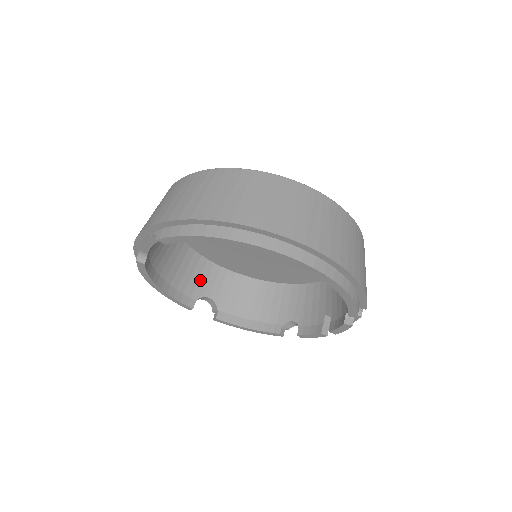
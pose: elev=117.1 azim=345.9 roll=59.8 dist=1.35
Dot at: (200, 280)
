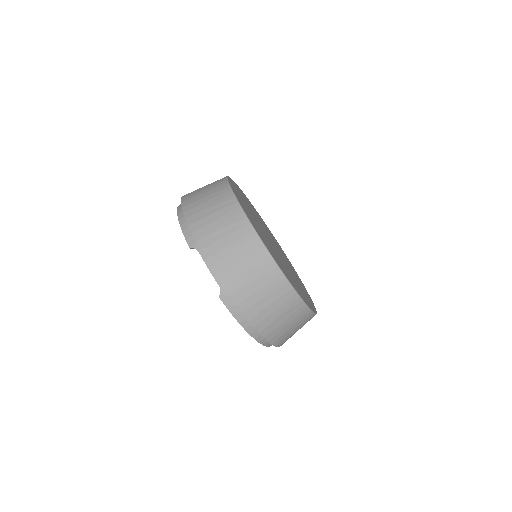
Dot at: occluded
